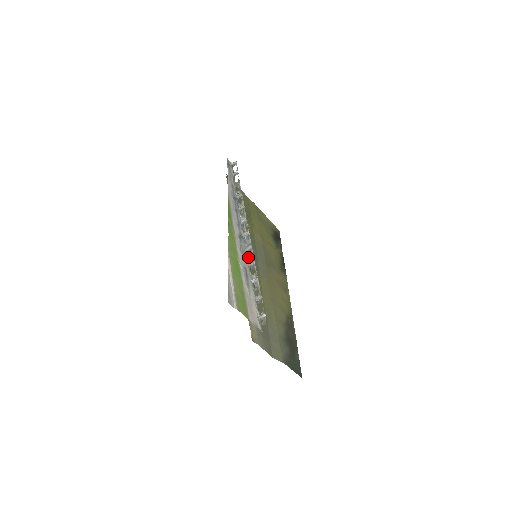
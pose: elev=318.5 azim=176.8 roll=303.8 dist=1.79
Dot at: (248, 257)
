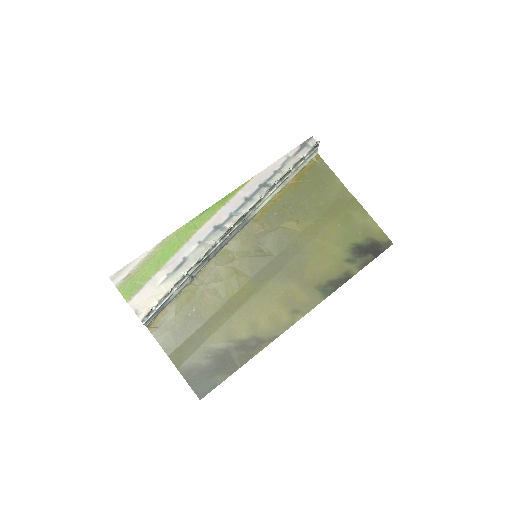
Dot at: (209, 250)
